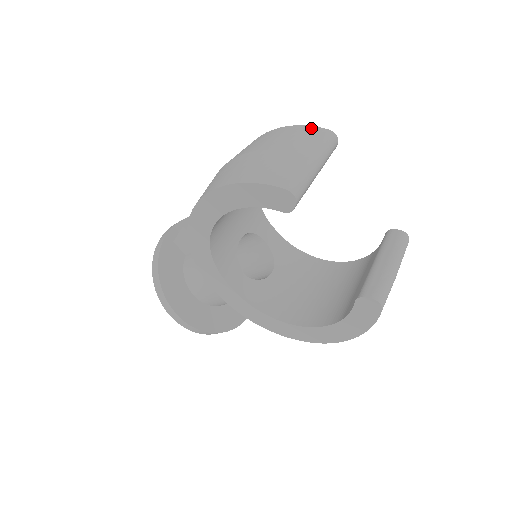
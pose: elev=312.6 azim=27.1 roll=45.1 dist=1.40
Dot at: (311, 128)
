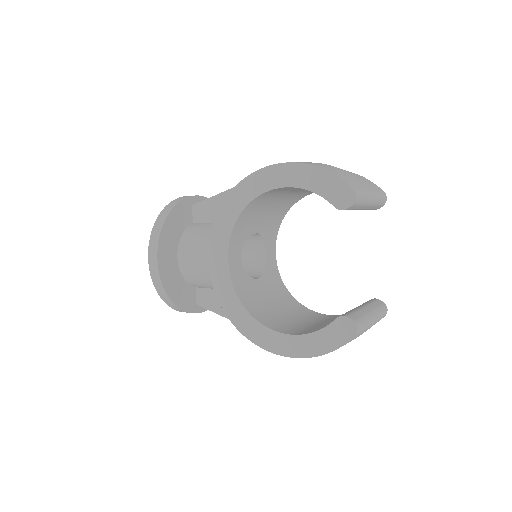
Dot at: occluded
